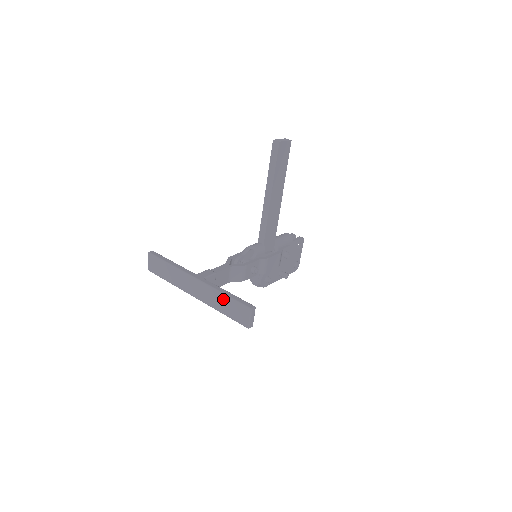
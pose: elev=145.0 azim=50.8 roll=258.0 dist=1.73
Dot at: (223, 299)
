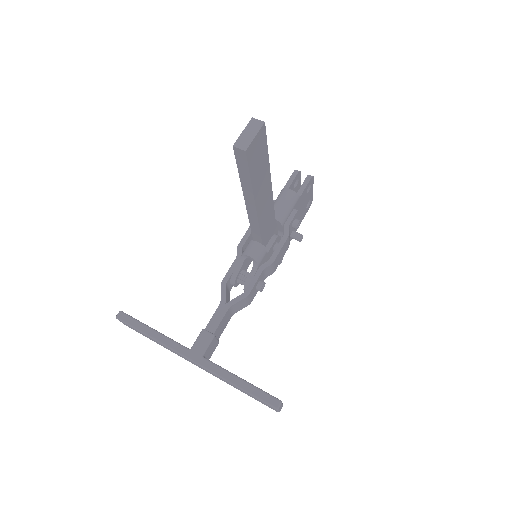
Dot at: (237, 388)
